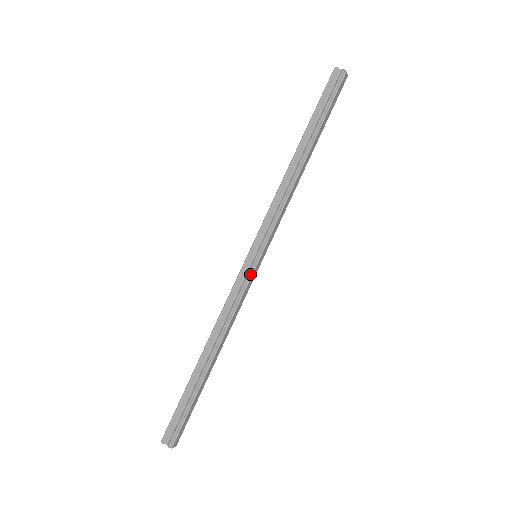
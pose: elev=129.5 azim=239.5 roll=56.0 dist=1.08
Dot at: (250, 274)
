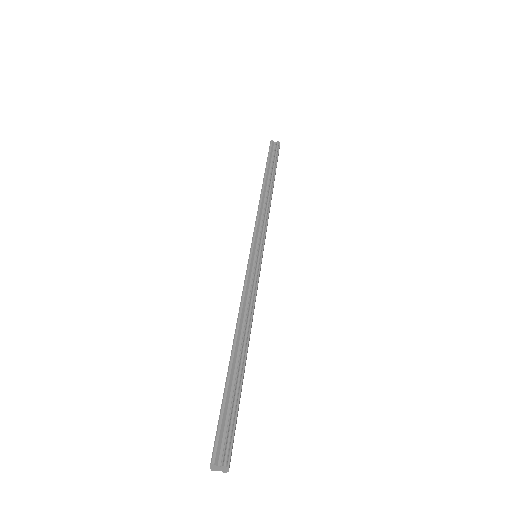
Dot at: (258, 266)
